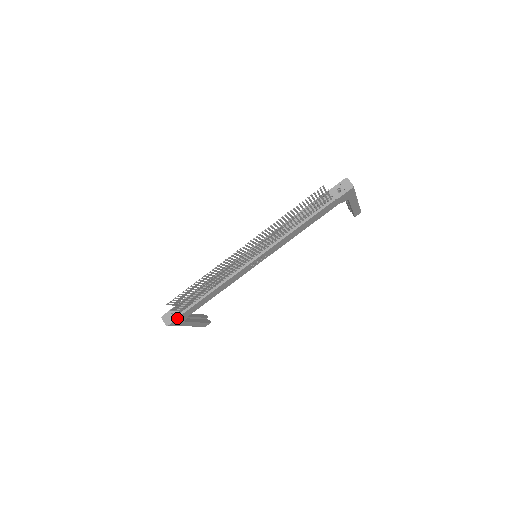
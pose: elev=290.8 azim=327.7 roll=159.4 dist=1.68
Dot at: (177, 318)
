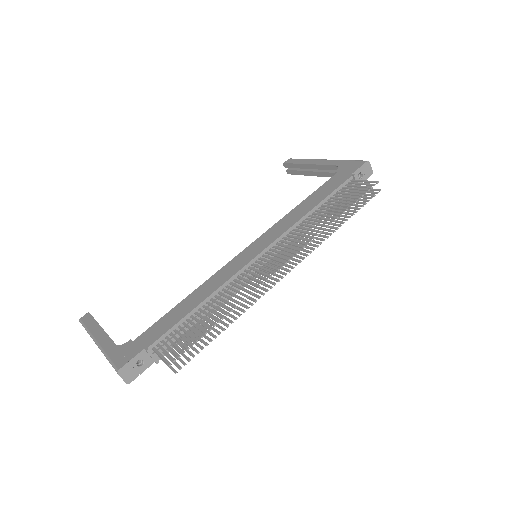
Dot at: occluded
